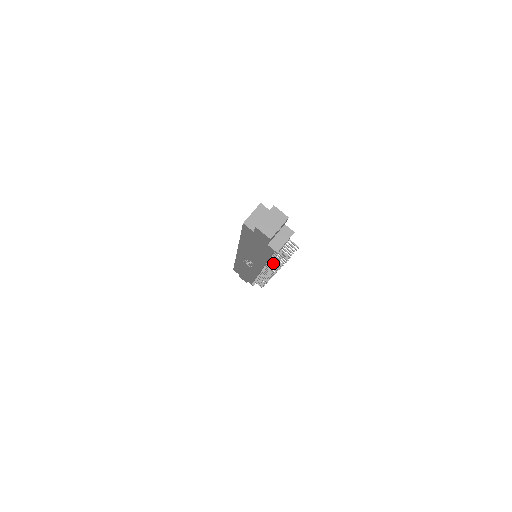
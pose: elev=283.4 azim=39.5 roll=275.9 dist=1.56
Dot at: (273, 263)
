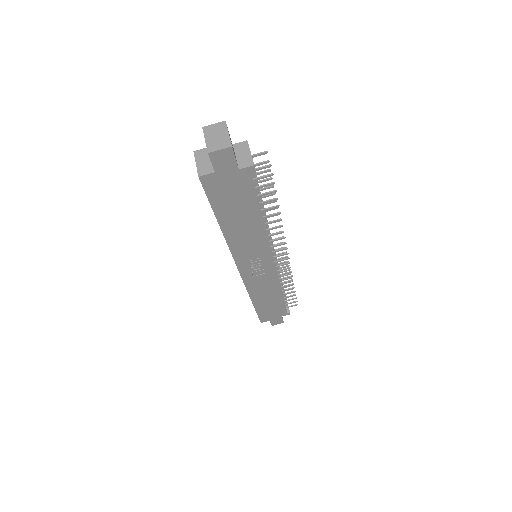
Dot at: occluded
